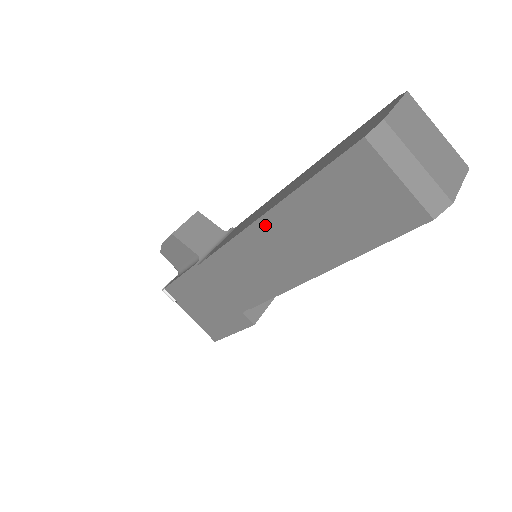
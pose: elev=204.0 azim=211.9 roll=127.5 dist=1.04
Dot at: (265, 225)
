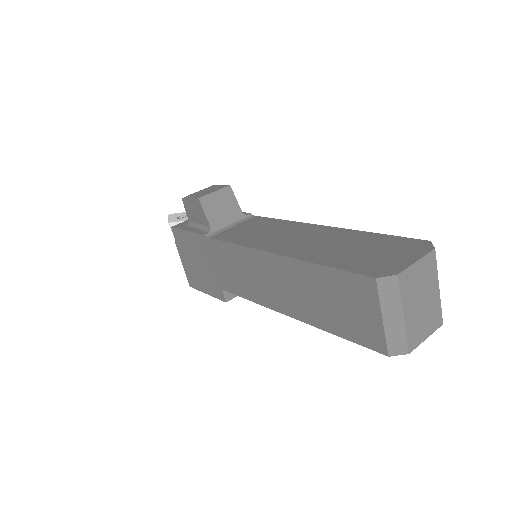
Dot at: (272, 260)
